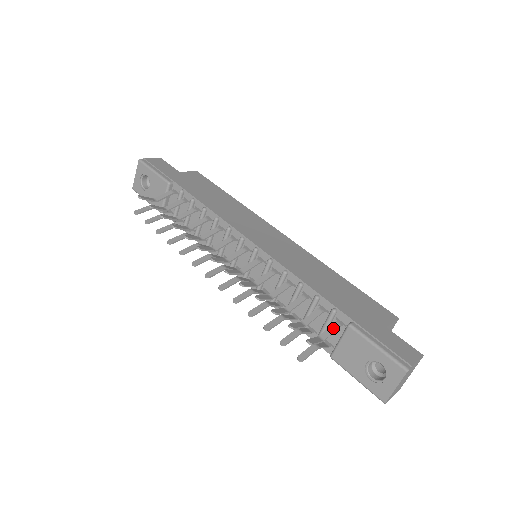
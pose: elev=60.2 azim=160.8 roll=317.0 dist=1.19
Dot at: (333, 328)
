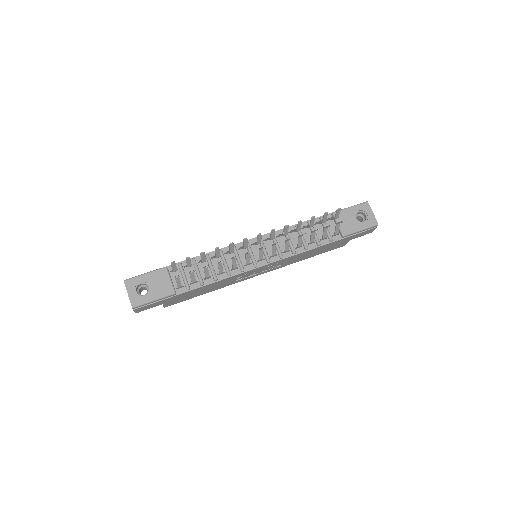
Dot at: (331, 218)
